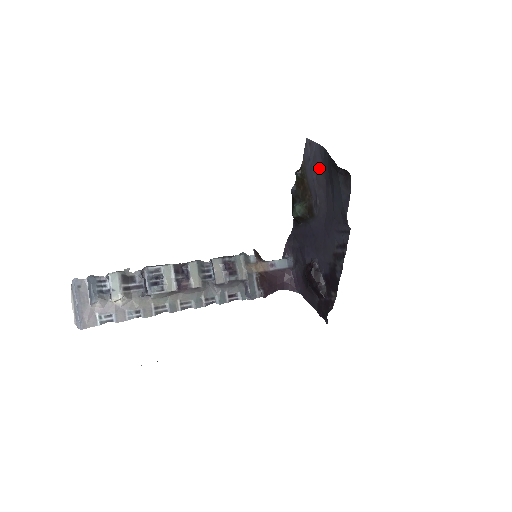
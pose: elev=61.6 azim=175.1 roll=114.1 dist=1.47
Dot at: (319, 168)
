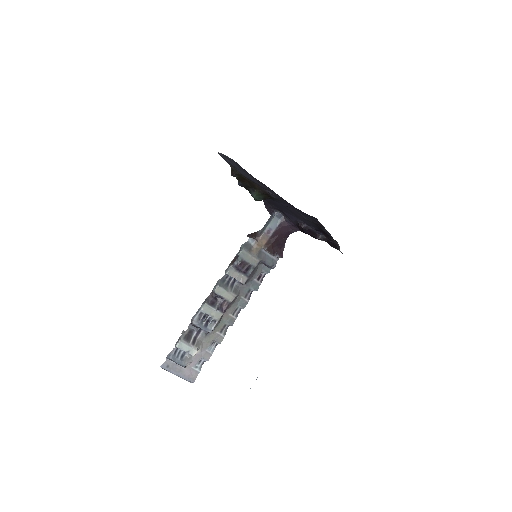
Dot at: occluded
